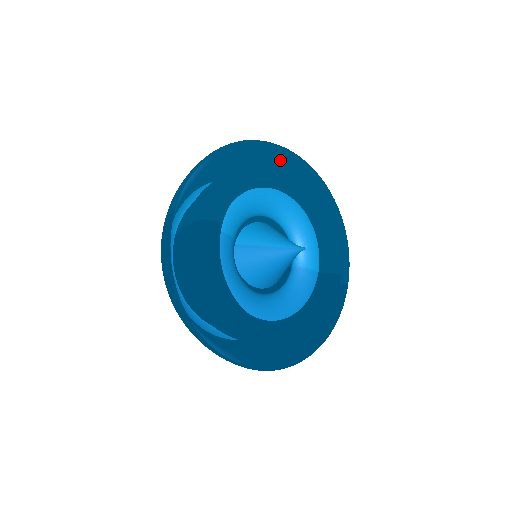
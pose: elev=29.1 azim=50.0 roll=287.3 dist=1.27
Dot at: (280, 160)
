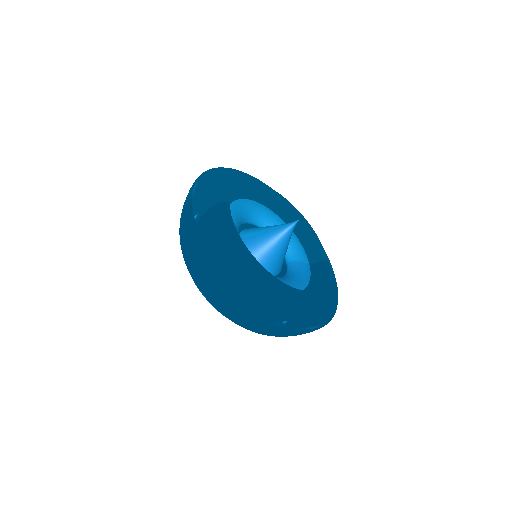
Dot at: occluded
